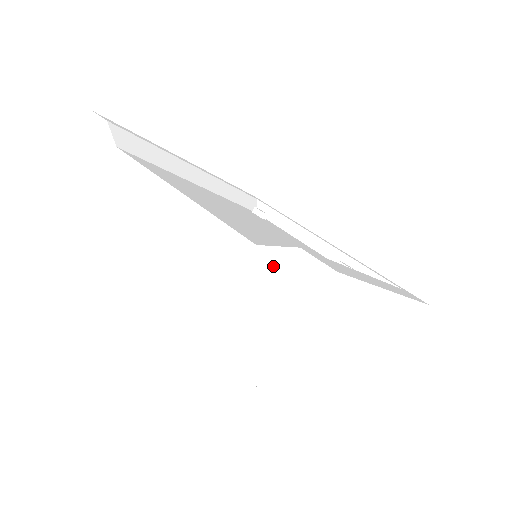
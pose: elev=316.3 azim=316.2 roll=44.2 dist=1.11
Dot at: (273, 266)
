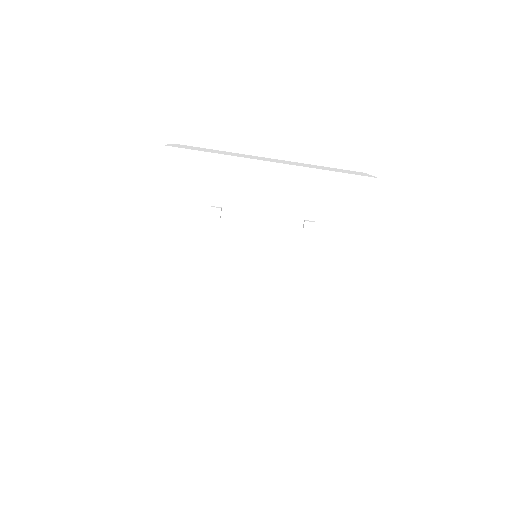
Dot at: occluded
